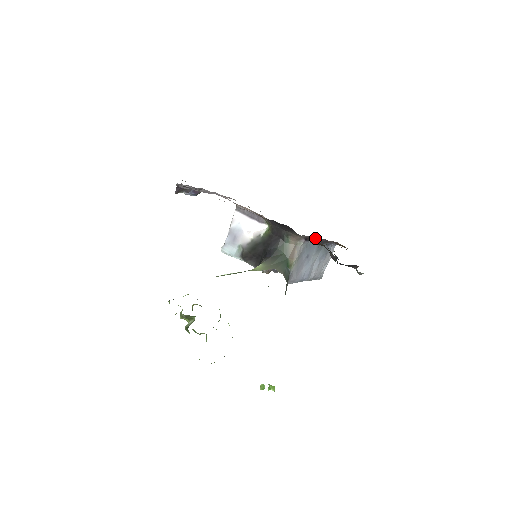
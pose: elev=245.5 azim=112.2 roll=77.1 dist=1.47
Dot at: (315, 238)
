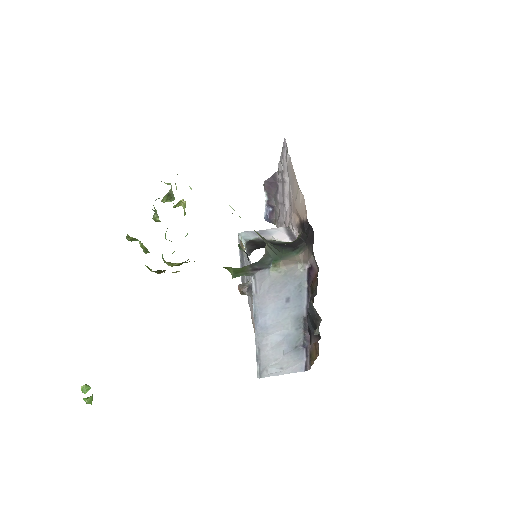
Dot at: occluded
